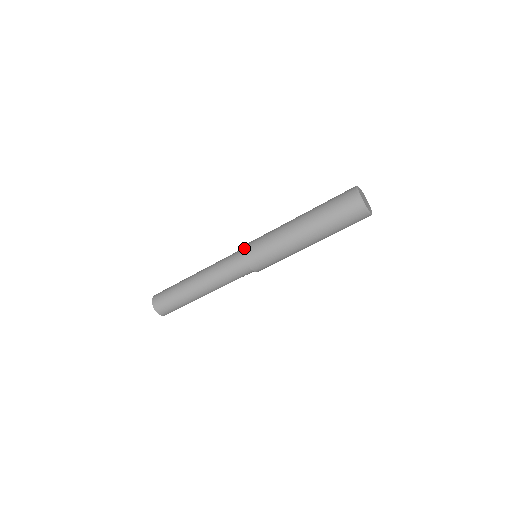
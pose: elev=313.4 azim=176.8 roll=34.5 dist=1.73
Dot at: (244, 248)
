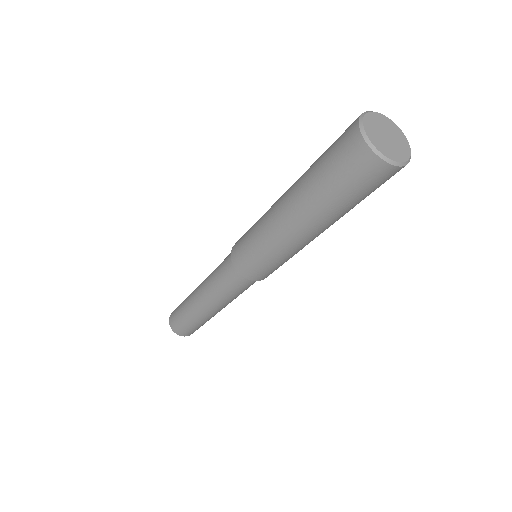
Dot at: (242, 274)
